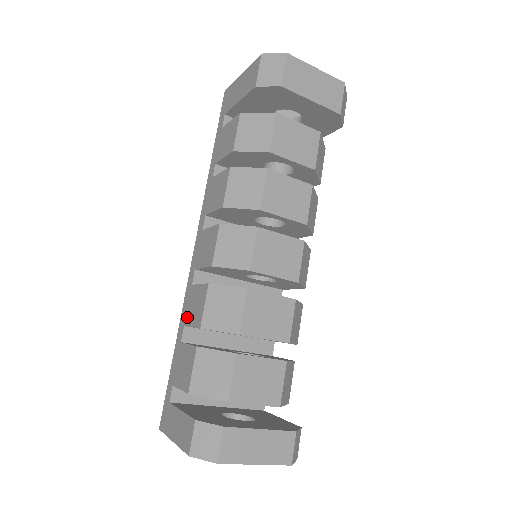
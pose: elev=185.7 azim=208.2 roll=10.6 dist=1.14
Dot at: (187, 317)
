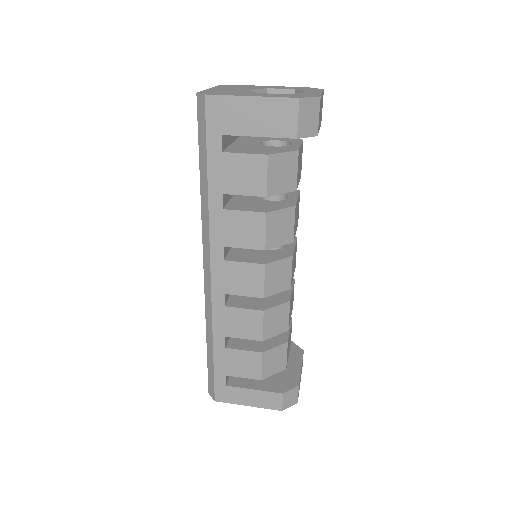
Dot at: (229, 331)
